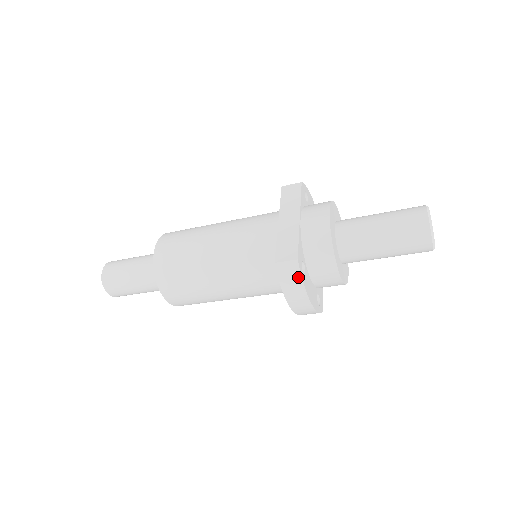
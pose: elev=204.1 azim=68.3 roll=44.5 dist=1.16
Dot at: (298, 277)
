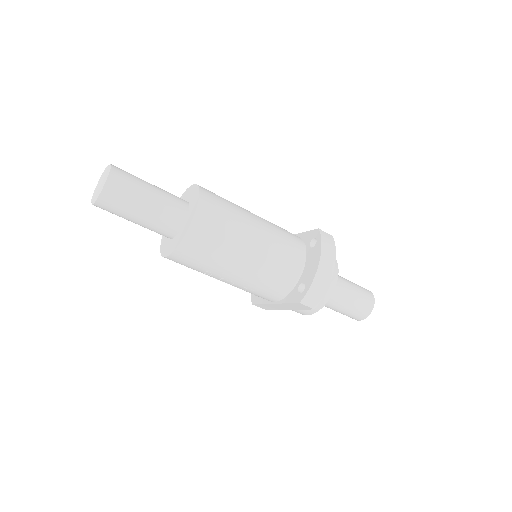
Dot at: (333, 244)
